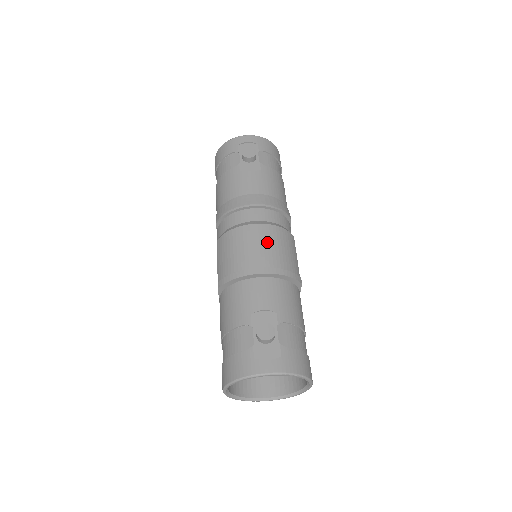
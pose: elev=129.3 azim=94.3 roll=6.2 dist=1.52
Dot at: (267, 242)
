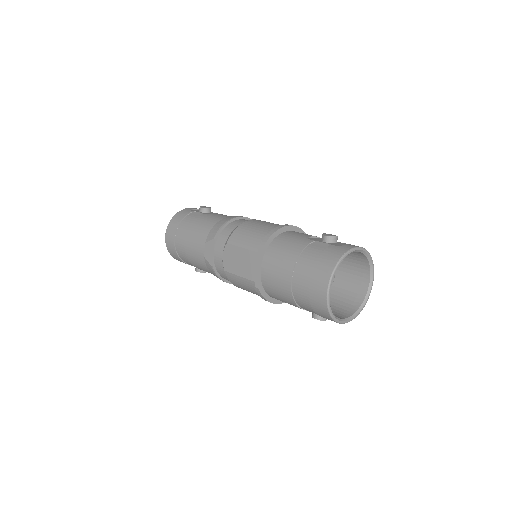
Dot at: occluded
